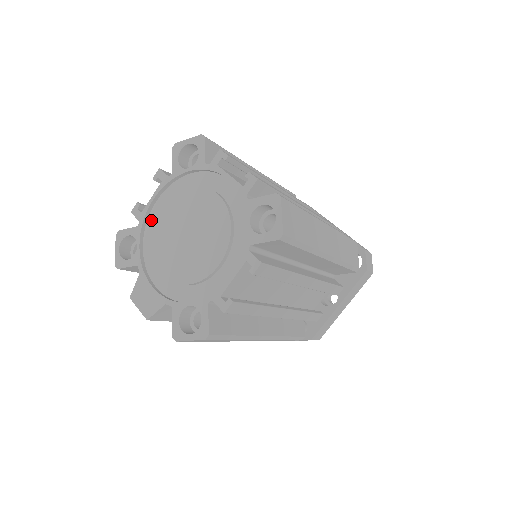
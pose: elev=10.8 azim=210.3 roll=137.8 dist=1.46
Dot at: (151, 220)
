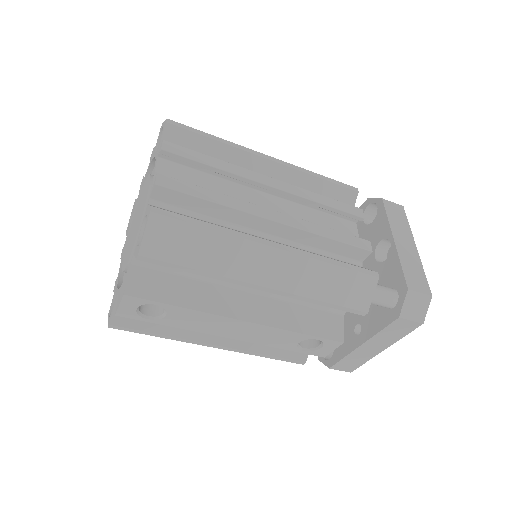
Dot at: (124, 273)
